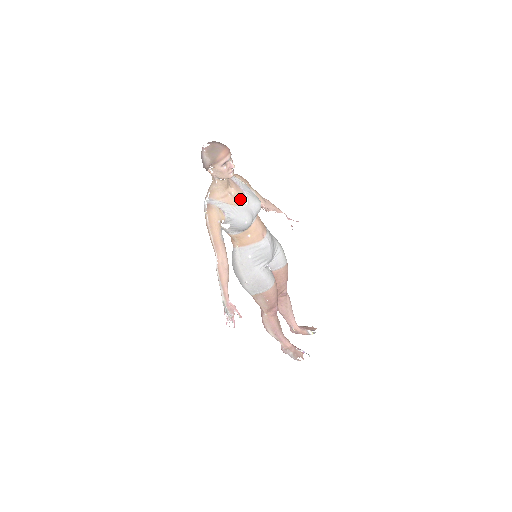
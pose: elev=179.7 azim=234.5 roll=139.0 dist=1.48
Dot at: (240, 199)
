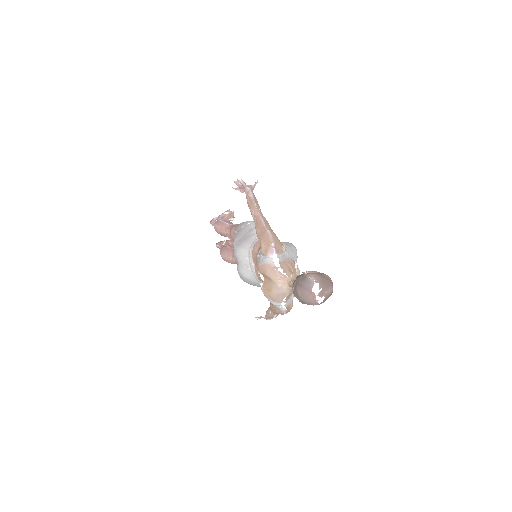
Dot at: (295, 270)
